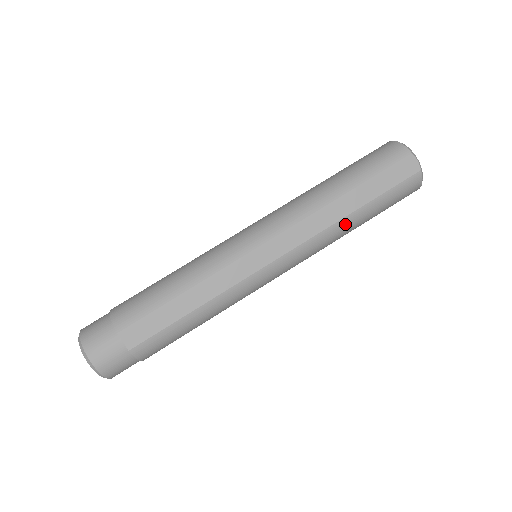
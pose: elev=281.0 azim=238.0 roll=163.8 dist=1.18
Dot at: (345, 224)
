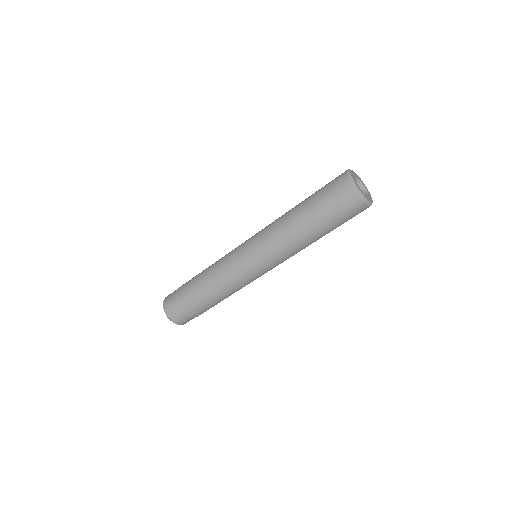
Dot at: occluded
